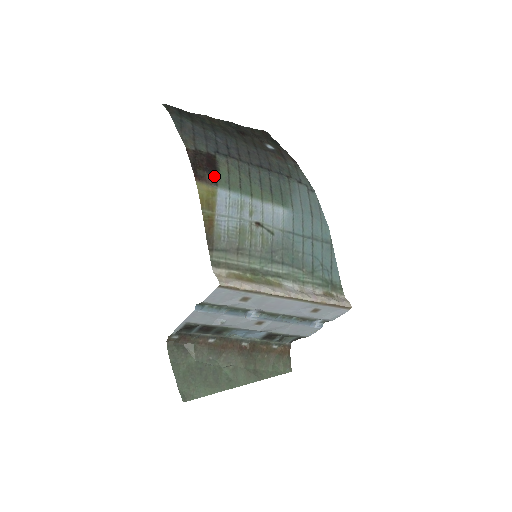
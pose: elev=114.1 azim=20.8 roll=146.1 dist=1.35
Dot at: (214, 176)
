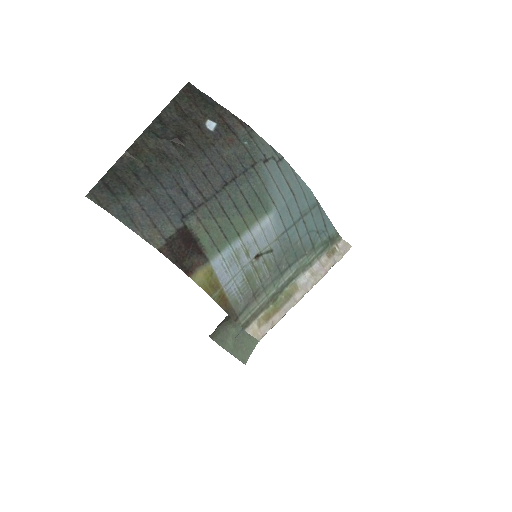
Dot at: (200, 253)
